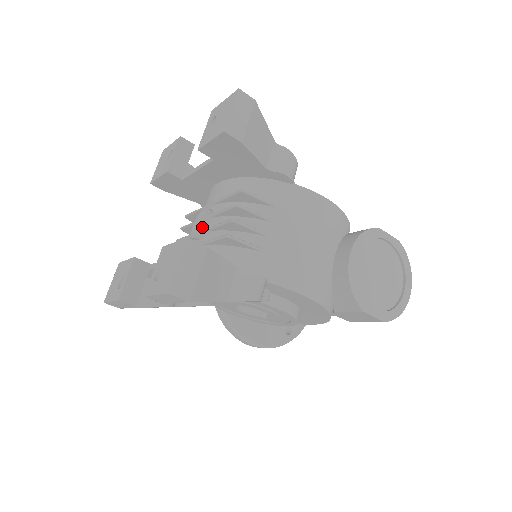
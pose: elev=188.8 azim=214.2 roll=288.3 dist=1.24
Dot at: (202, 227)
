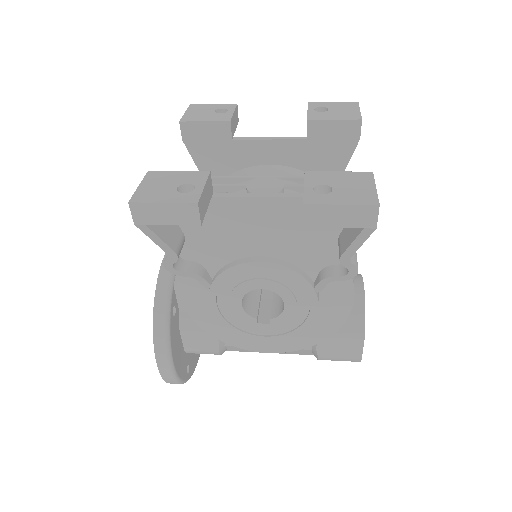
Dot at: (275, 189)
